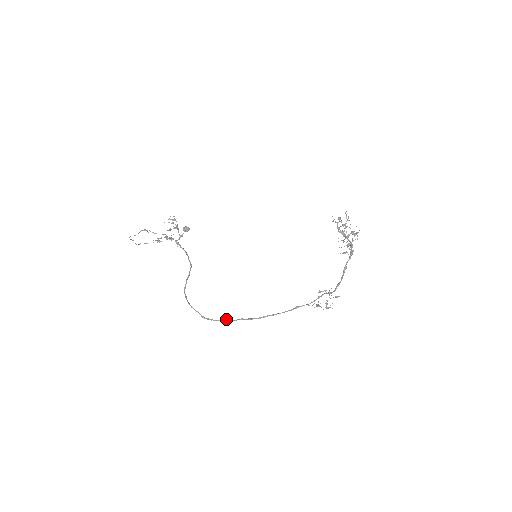
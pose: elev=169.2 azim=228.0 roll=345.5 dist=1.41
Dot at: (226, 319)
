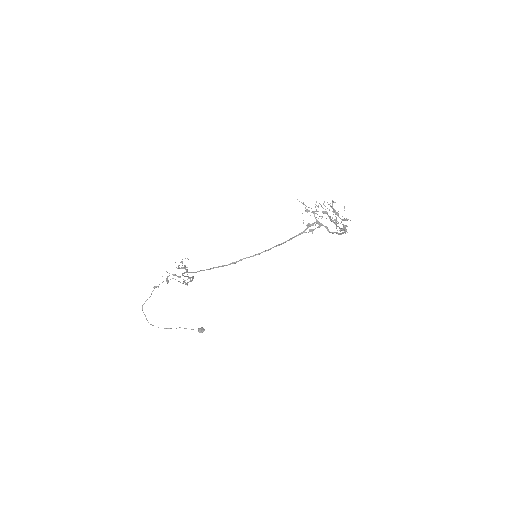
Dot at: (219, 266)
